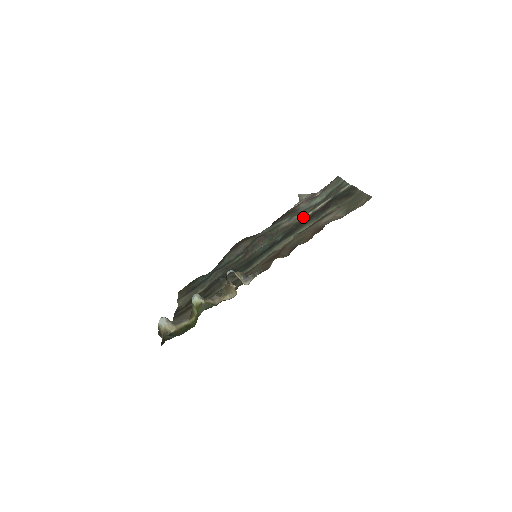
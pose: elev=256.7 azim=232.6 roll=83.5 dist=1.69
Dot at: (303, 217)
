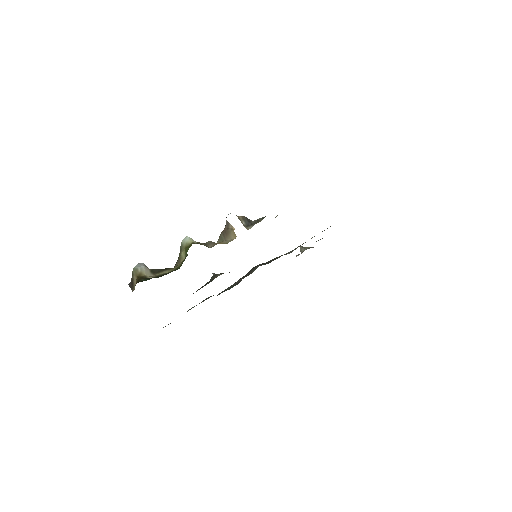
Dot at: occluded
